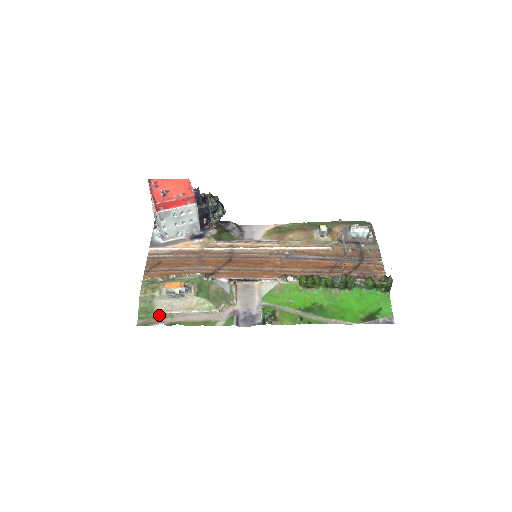
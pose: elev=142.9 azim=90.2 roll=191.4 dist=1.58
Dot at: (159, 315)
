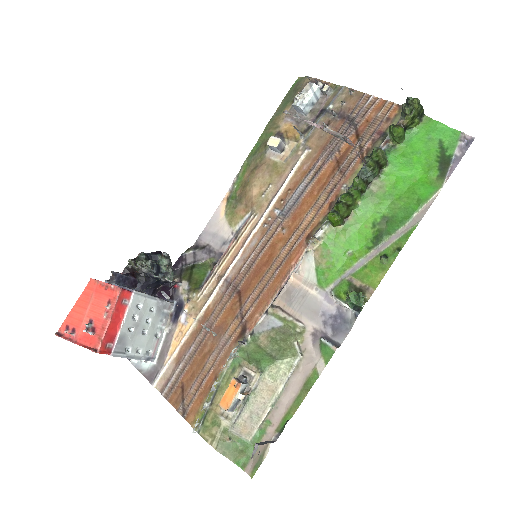
Dot at: (256, 438)
